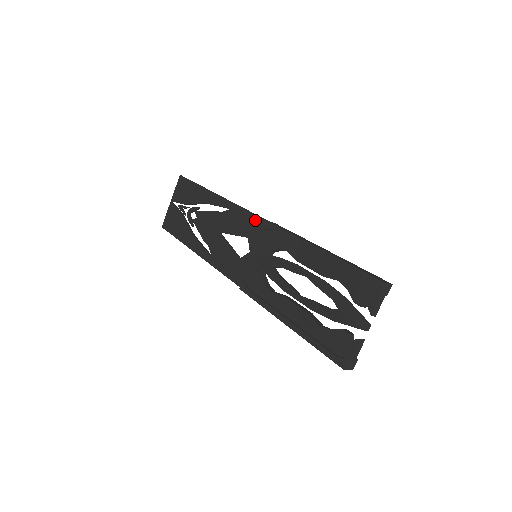
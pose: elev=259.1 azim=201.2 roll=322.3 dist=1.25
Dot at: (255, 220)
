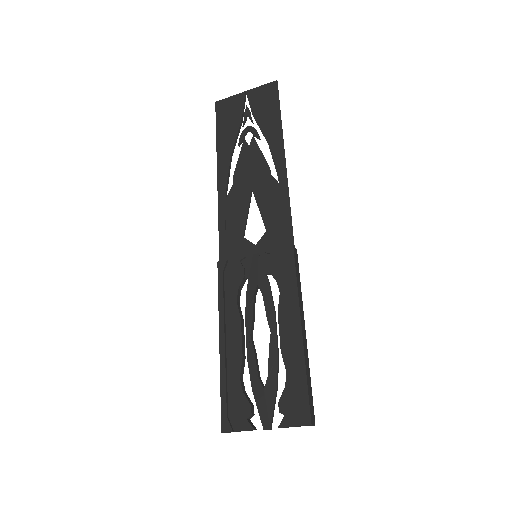
Dot at: (287, 228)
